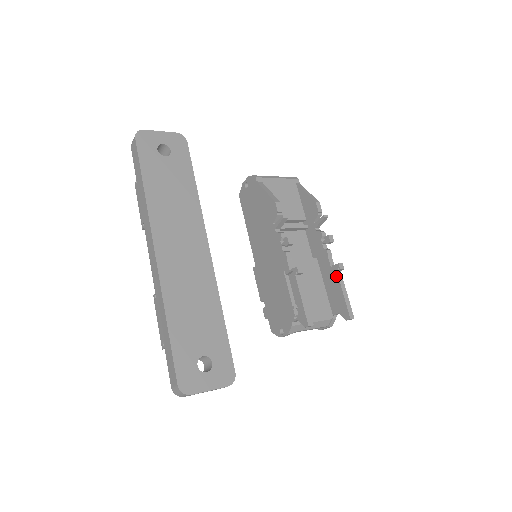
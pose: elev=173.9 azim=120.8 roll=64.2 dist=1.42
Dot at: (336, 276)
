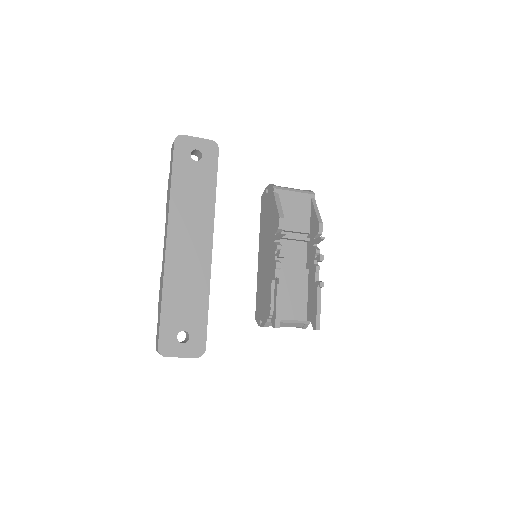
Dot at: (316, 291)
